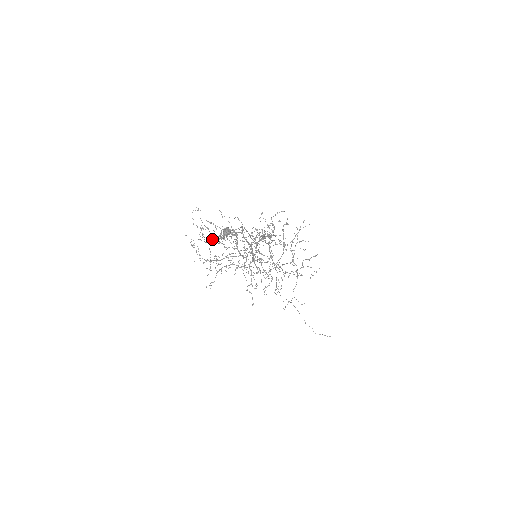
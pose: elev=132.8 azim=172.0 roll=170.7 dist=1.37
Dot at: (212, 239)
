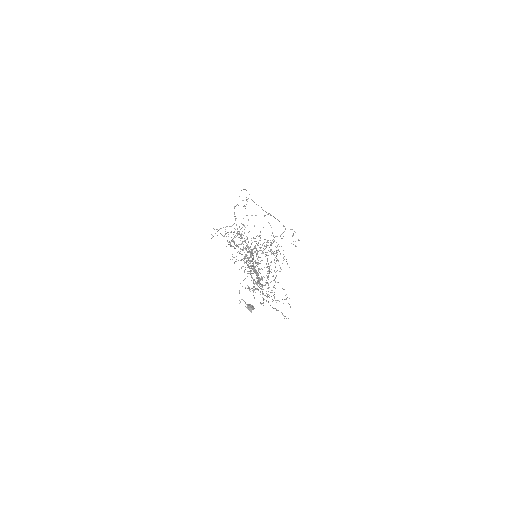
Dot at: occluded
